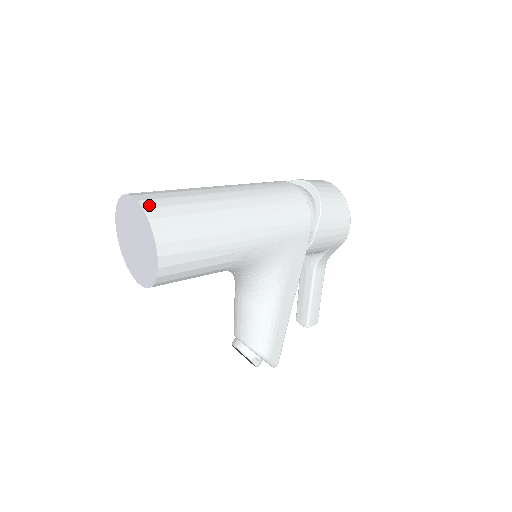
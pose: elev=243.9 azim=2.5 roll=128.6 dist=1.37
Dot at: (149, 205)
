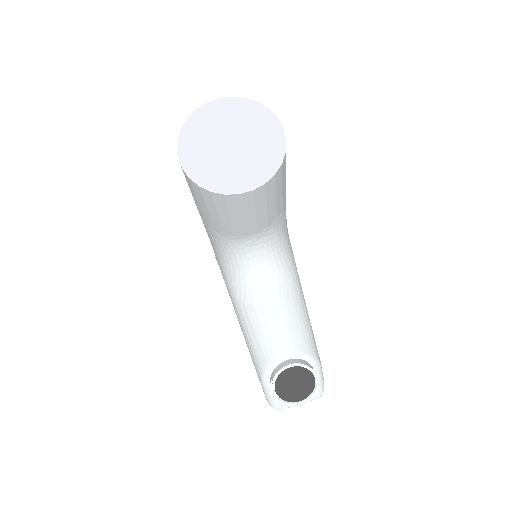
Dot at: occluded
